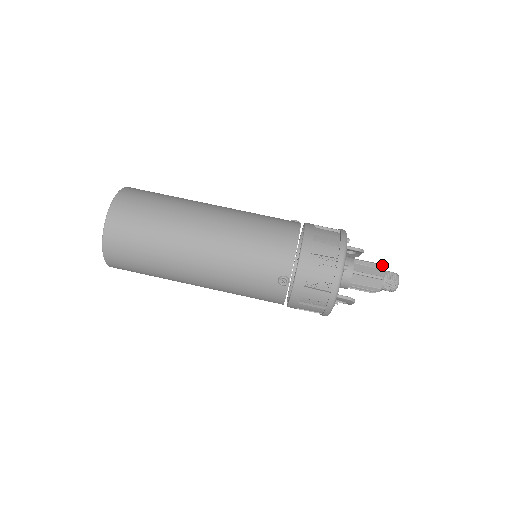
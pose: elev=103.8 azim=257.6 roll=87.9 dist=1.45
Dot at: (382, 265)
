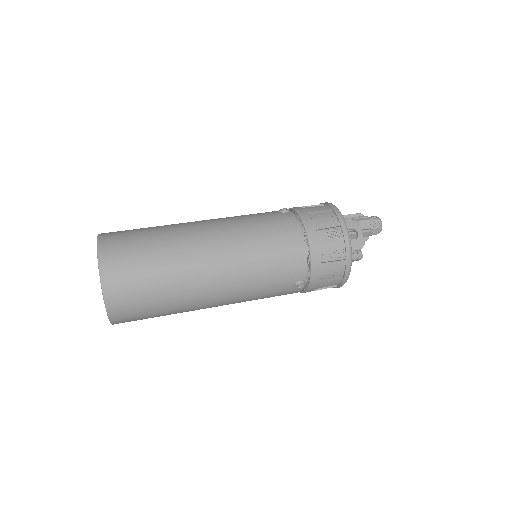
Dot at: occluded
